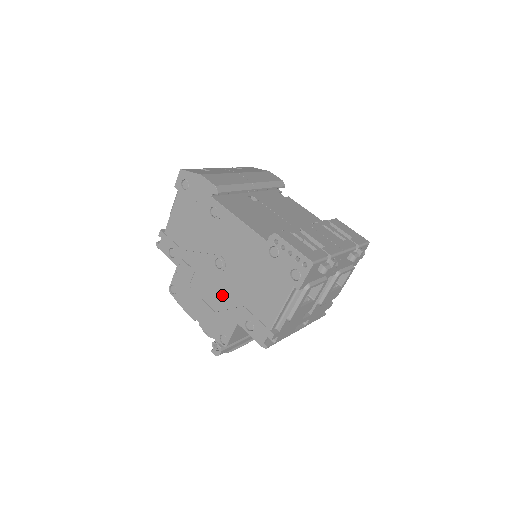
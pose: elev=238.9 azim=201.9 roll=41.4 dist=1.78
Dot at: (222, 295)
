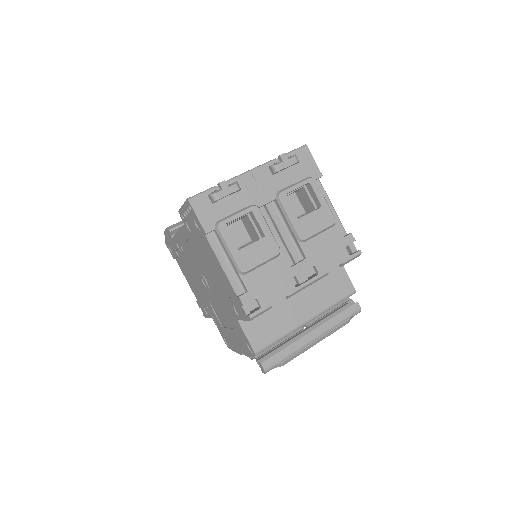
Dot at: (222, 307)
